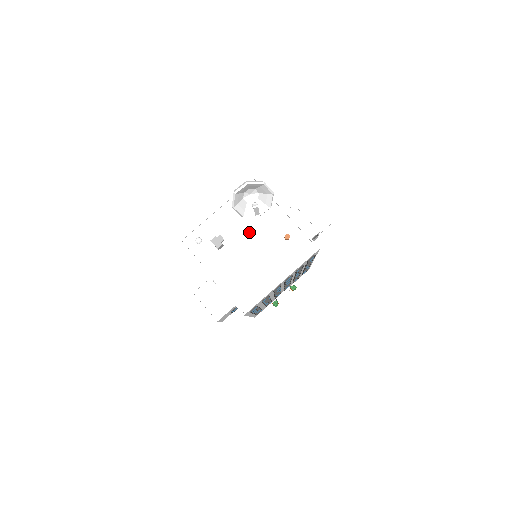
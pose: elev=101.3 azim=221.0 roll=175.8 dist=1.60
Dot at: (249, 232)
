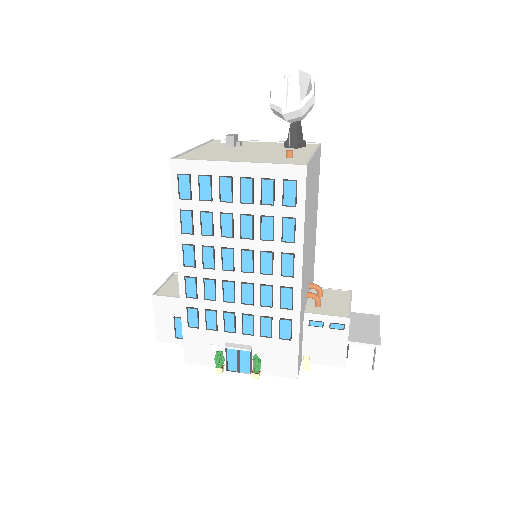
Dot at: (265, 149)
